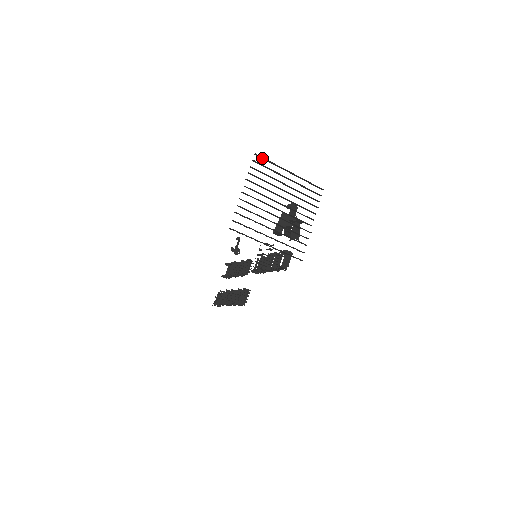
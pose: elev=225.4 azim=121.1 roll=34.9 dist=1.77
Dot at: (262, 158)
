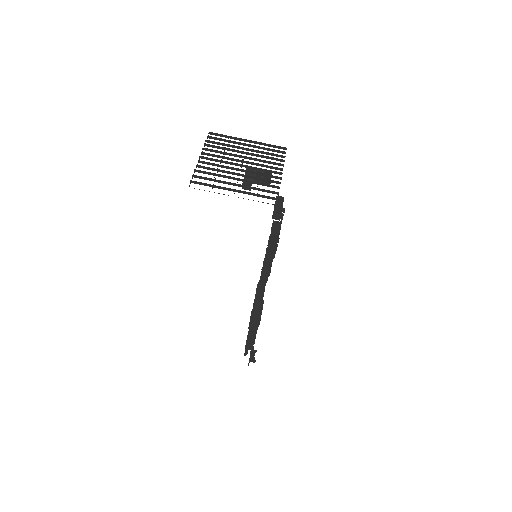
Dot at: (217, 135)
